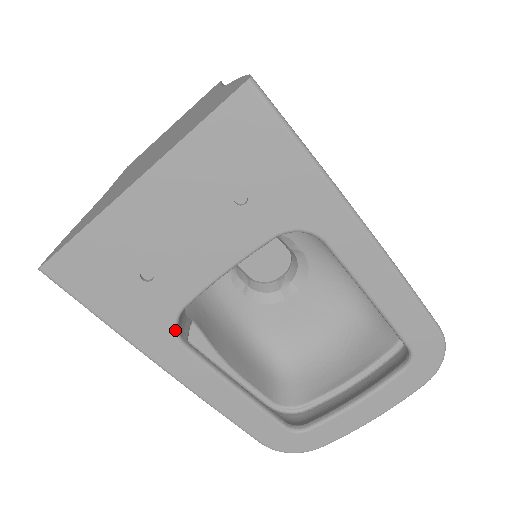
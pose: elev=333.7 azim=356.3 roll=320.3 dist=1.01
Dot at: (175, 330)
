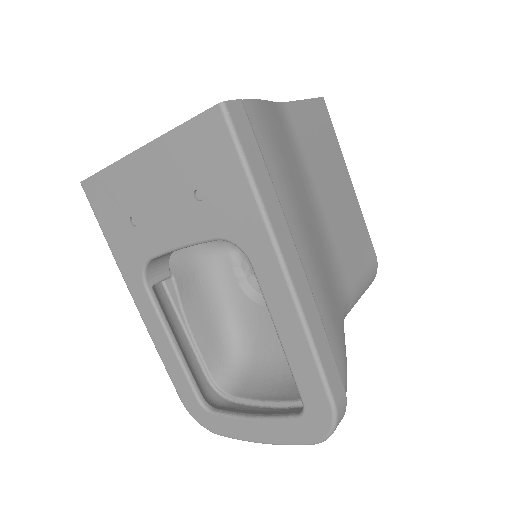
Dot at: (143, 272)
